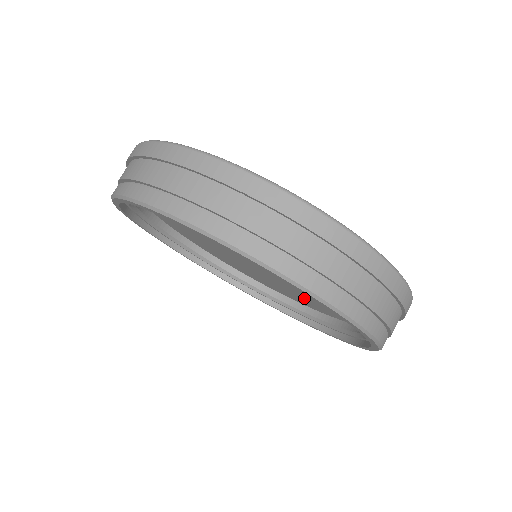
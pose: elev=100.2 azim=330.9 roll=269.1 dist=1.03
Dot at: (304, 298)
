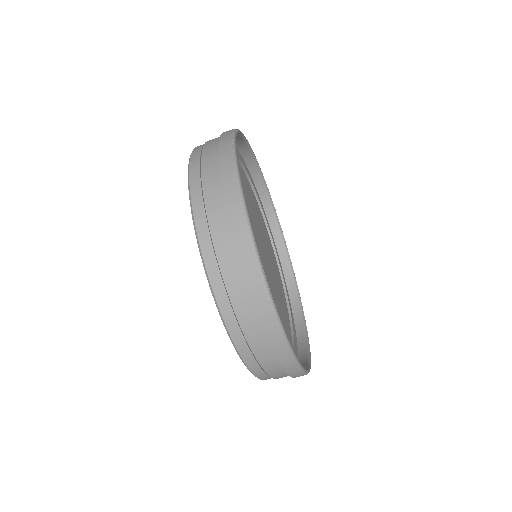
Dot at: occluded
